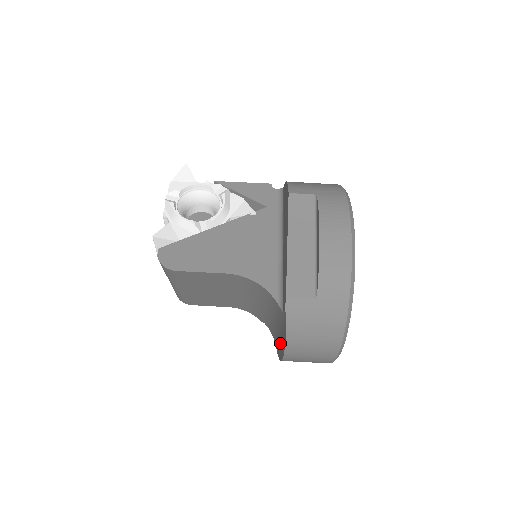
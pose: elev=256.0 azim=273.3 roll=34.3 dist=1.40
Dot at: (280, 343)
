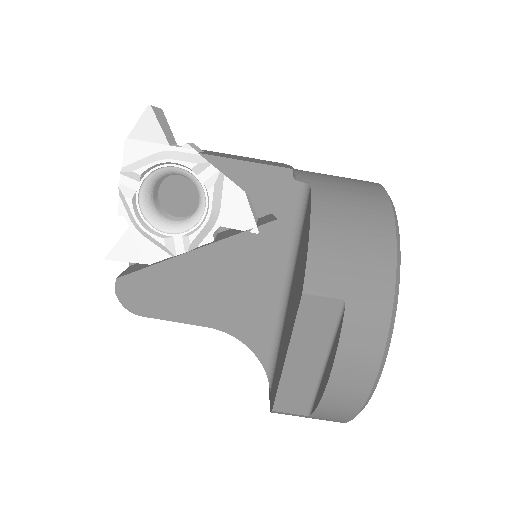
Dot at: occluded
